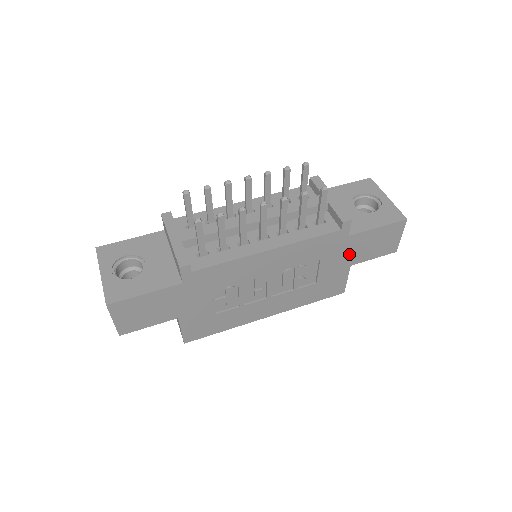
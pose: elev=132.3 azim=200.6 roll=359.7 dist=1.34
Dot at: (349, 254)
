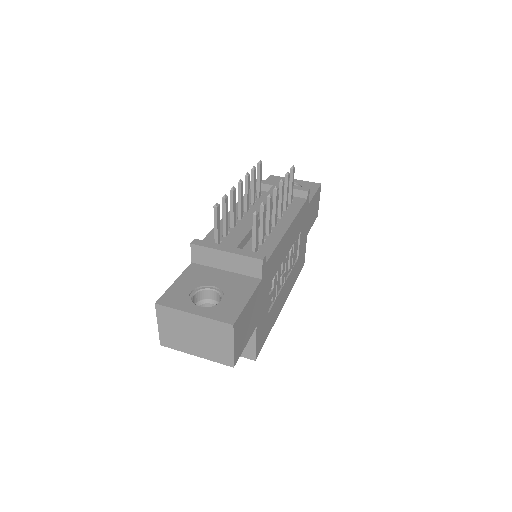
Dot at: (307, 223)
